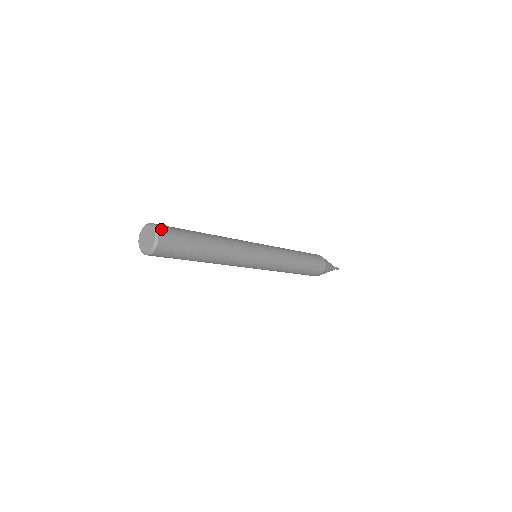
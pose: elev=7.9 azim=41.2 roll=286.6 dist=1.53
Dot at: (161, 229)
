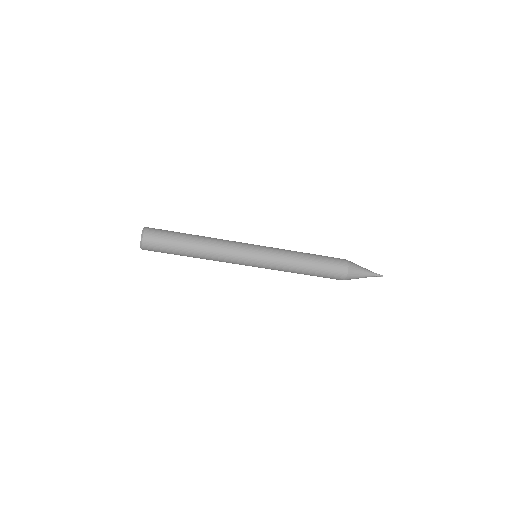
Dot at: occluded
